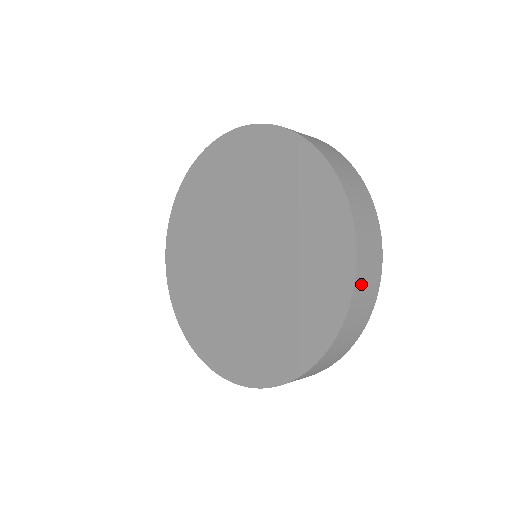
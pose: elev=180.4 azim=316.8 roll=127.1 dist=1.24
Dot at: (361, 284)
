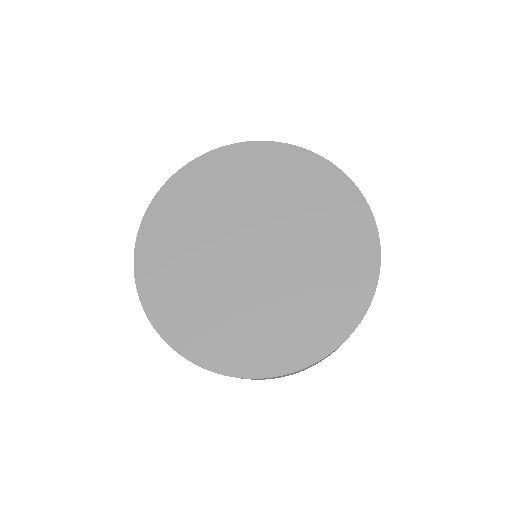
Dot at: occluded
